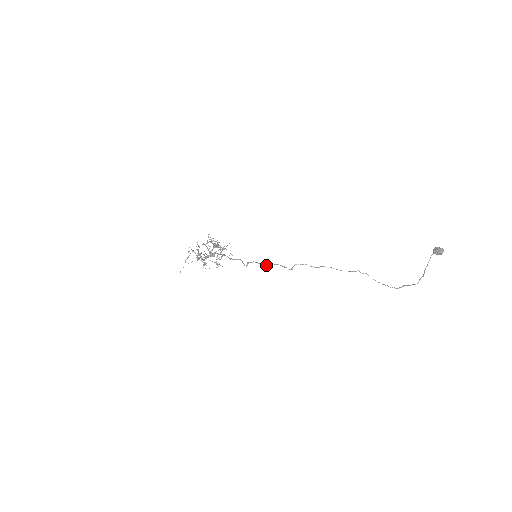
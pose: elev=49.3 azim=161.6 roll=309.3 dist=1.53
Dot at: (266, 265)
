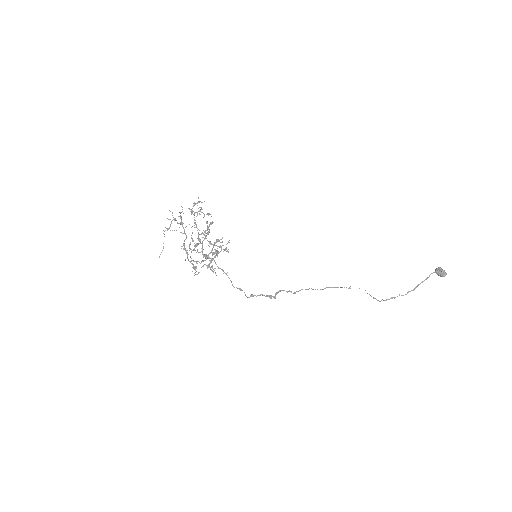
Dot at: (270, 298)
